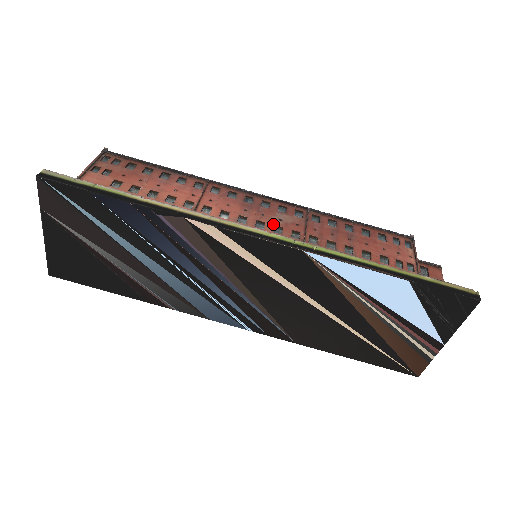
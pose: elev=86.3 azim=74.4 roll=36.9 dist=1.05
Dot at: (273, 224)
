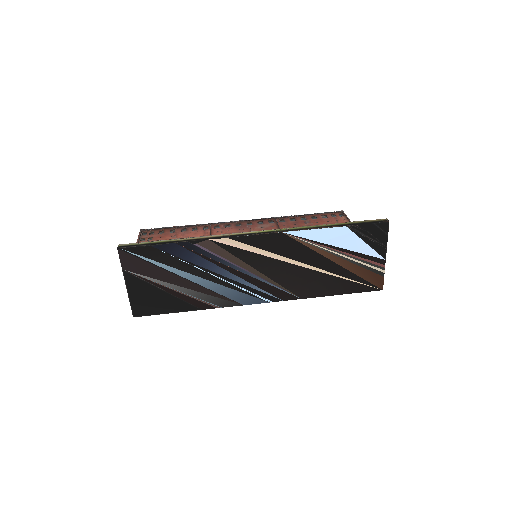
Dot at: occluded
